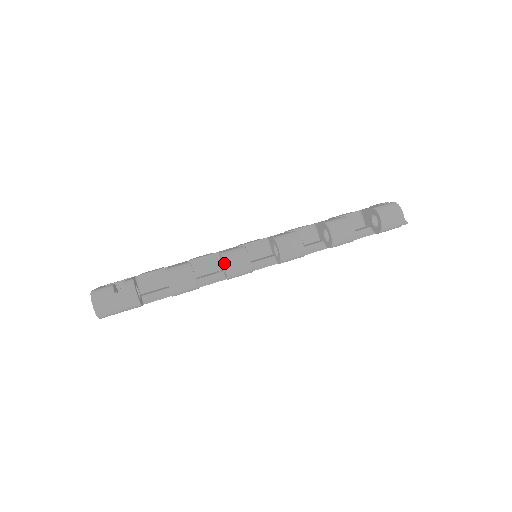
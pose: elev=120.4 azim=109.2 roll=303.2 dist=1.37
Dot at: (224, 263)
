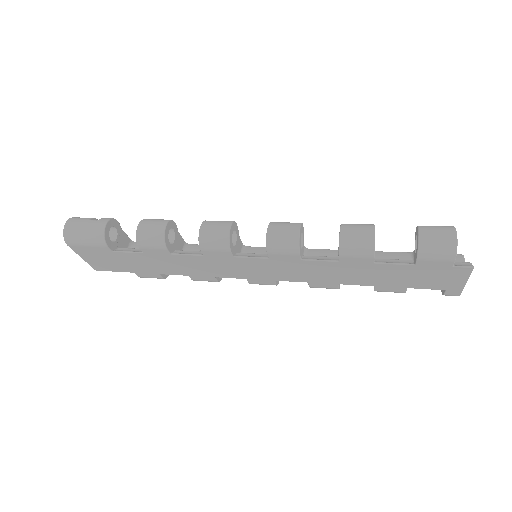
Dot at: (201, 224)
